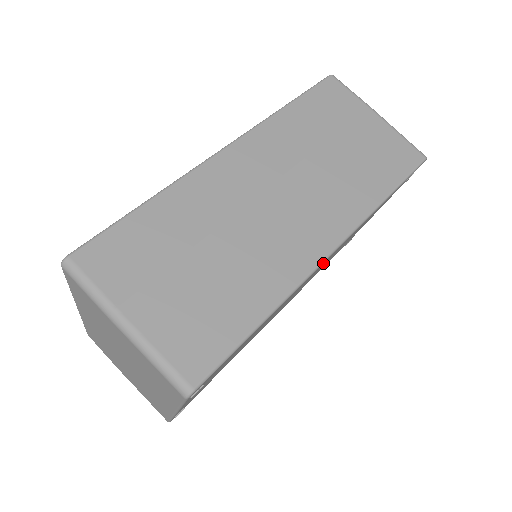
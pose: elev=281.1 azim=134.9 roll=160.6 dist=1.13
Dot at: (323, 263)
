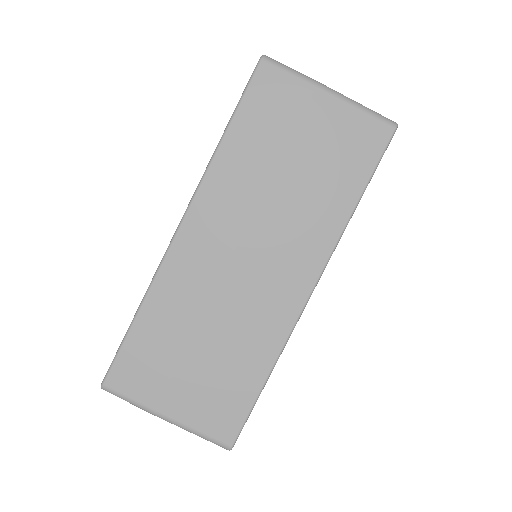
Dot at: occluded
